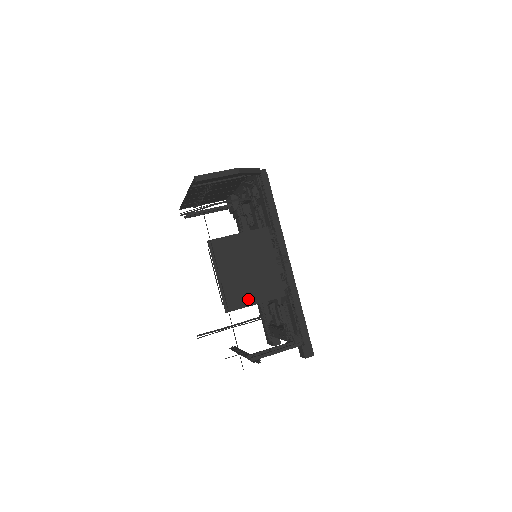
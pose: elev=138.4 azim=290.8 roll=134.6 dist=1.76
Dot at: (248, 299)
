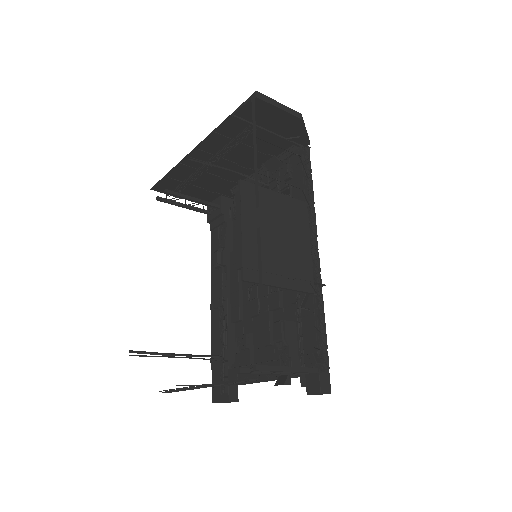
Dot at: (272, 275)
